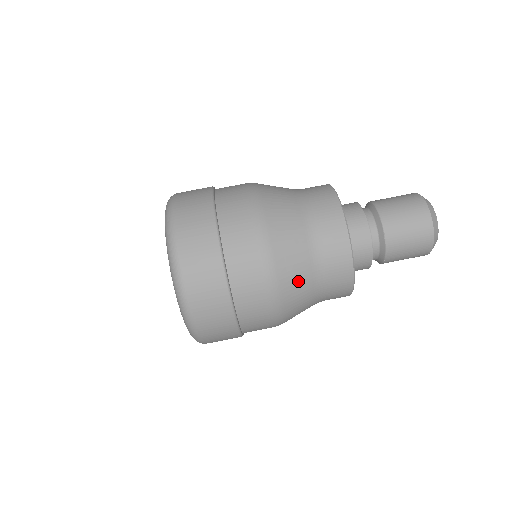
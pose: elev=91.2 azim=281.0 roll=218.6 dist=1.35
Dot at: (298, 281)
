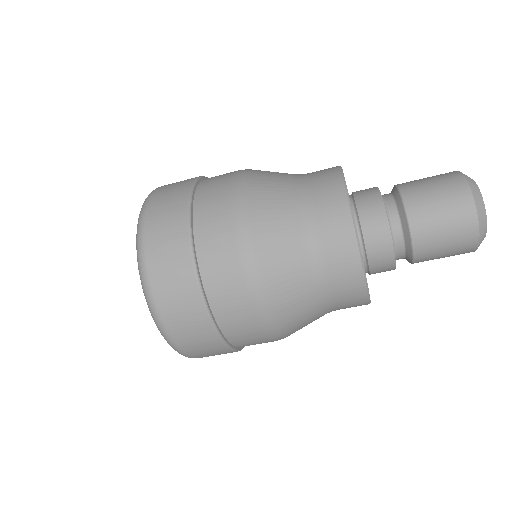
Dot at: (298, 310)
